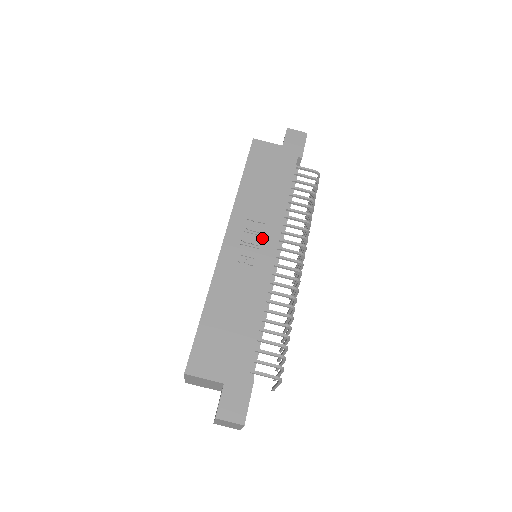
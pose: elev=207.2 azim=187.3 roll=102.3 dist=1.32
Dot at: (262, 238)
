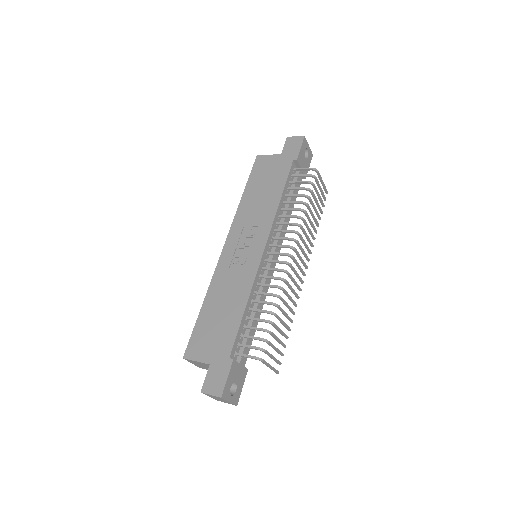
Dot at: (254, 239)
